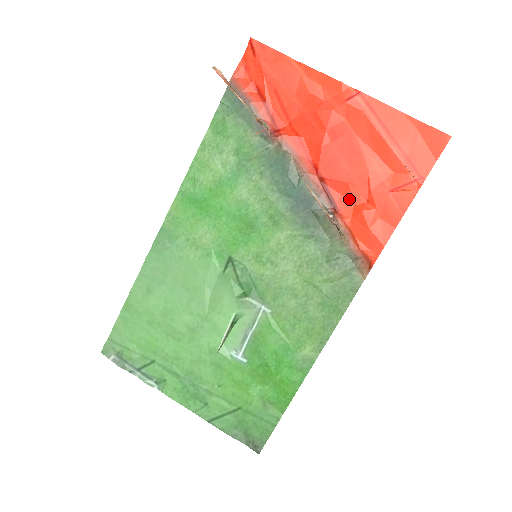
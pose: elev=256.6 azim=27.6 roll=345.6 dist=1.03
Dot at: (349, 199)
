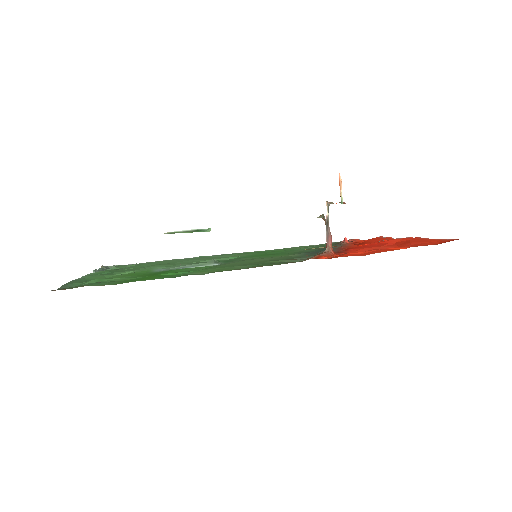
Dot at: occluded
